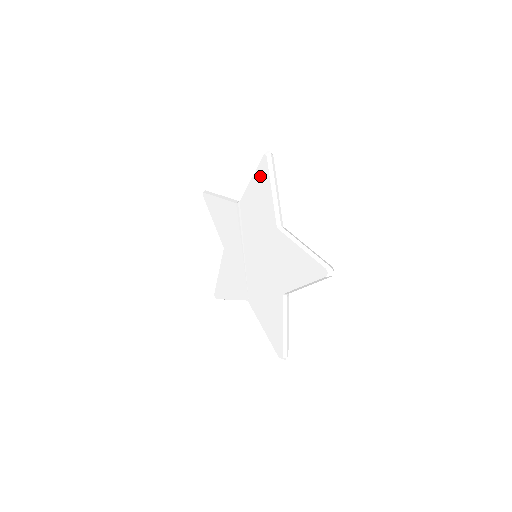
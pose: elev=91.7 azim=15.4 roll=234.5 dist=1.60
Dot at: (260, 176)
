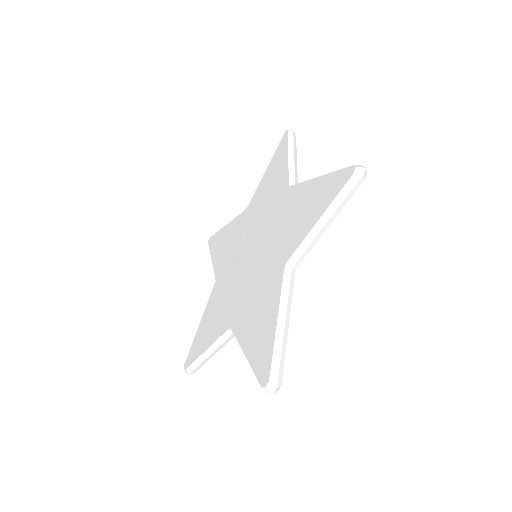
Dot at: (277, 155)
